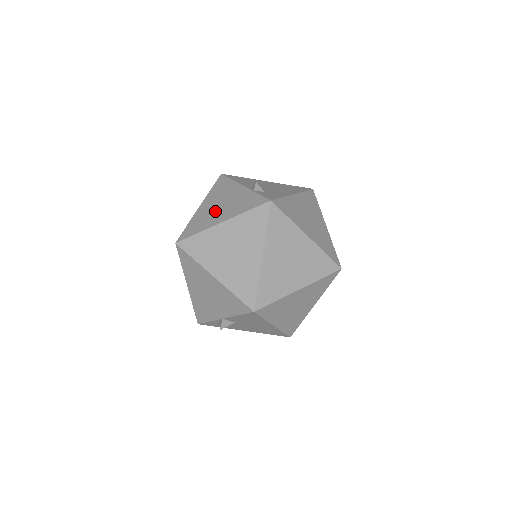
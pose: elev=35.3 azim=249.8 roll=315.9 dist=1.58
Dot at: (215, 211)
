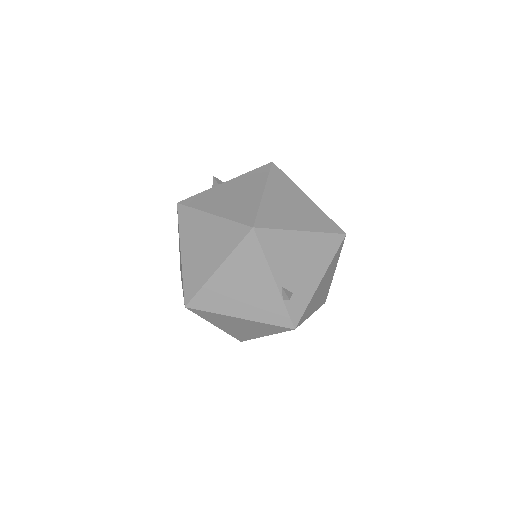
Dot at: (235, 295)
